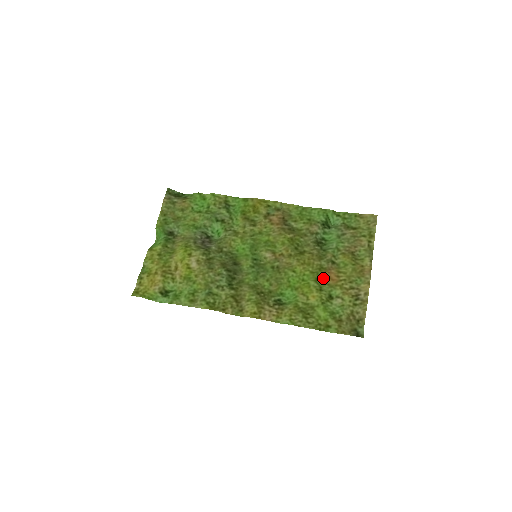
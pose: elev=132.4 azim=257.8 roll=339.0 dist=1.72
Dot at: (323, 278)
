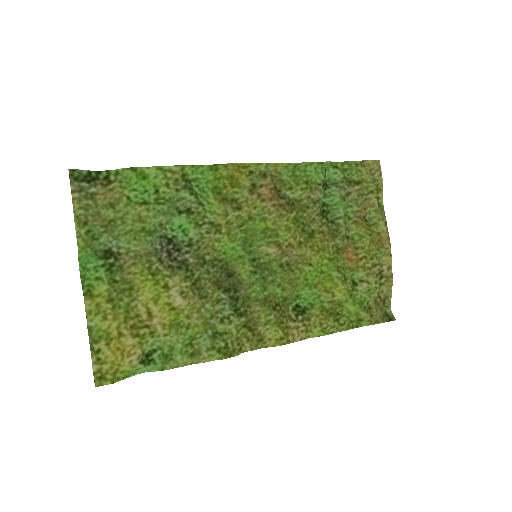
Dot at: (342, 262)
